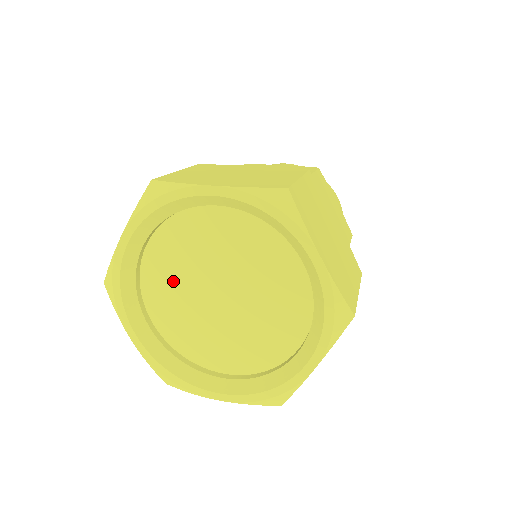
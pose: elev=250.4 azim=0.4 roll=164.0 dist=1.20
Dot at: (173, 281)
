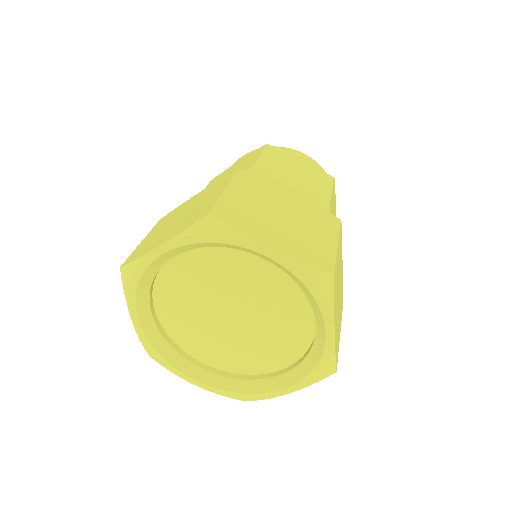
Dot at: (190, 289)
